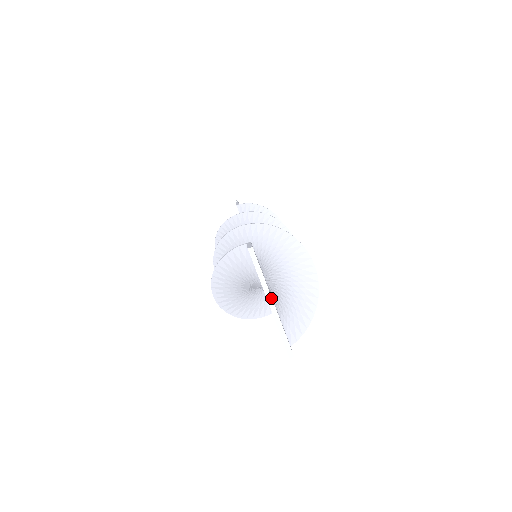
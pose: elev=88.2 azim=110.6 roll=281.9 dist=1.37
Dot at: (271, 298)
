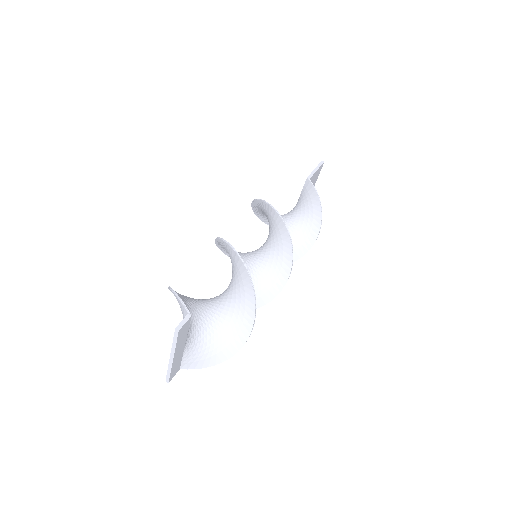
Dot at: (173, 356)
